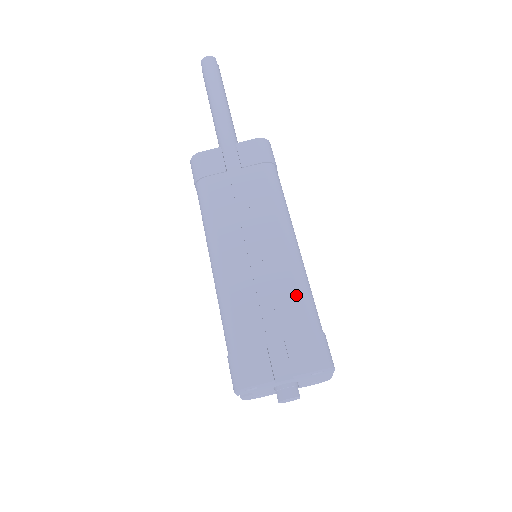
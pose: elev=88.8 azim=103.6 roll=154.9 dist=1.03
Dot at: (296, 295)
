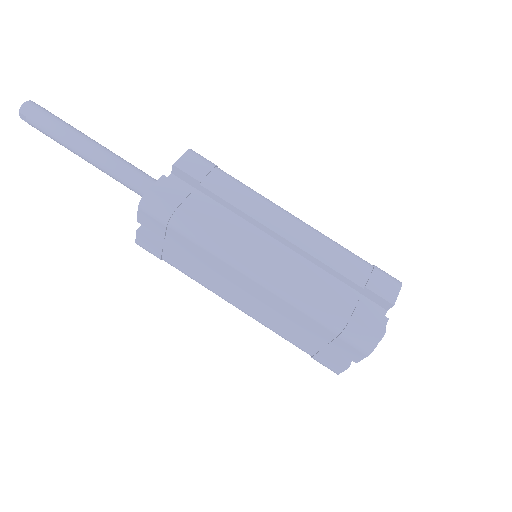
Dot at: (339, 251)
